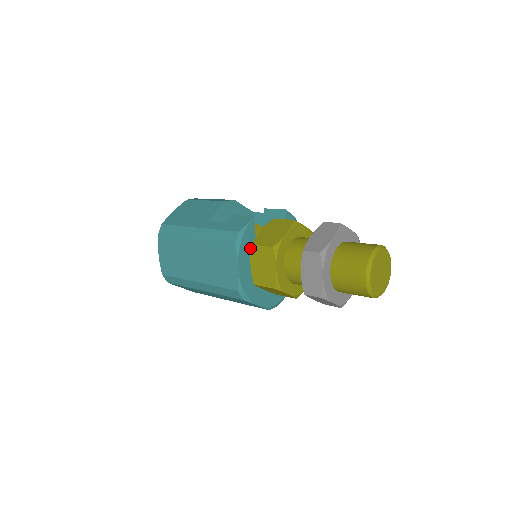
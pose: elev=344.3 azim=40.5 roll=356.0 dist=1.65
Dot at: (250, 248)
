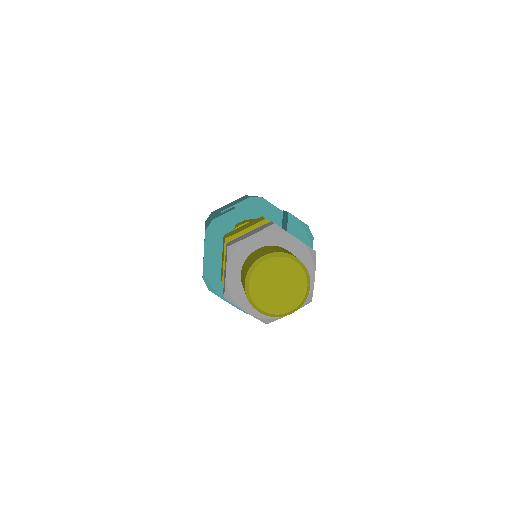
Dot at: occluded
